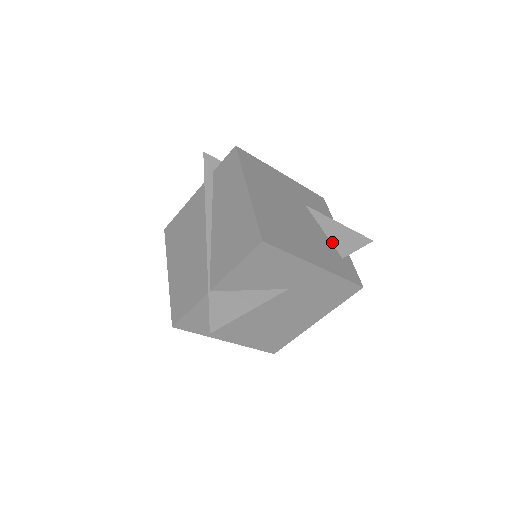
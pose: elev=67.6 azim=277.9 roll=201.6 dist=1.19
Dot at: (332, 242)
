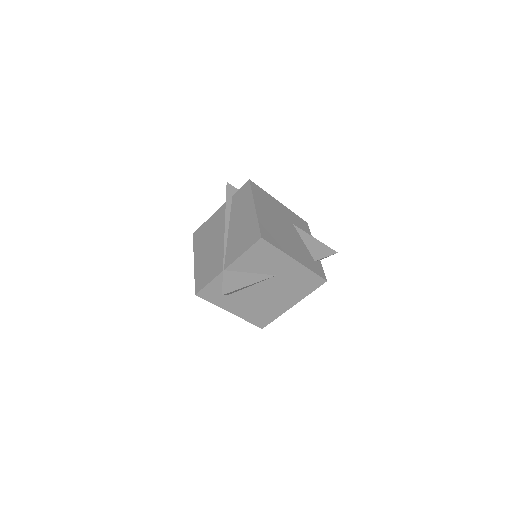
Dot at: (309, 250)
